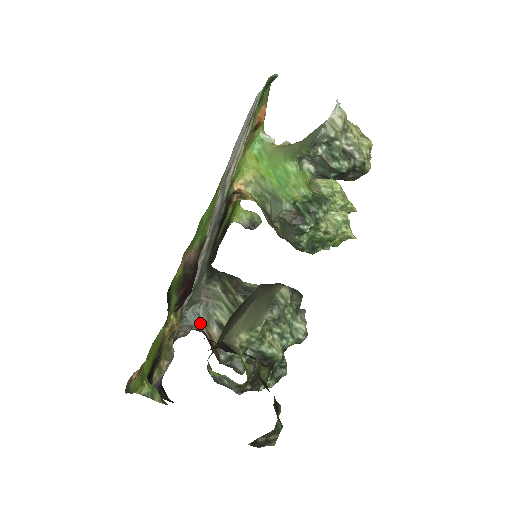
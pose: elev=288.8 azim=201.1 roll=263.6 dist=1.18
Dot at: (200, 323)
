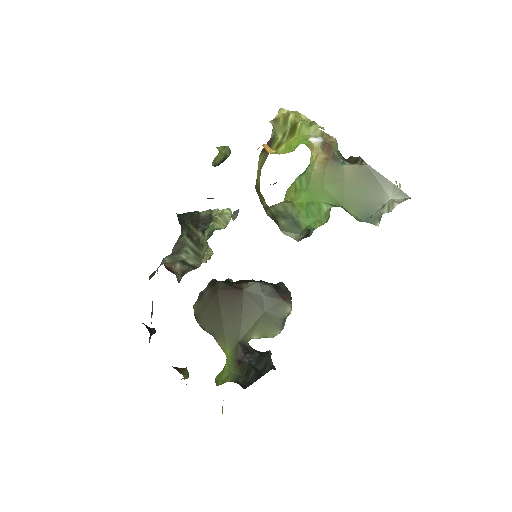
Dot at: occluded
